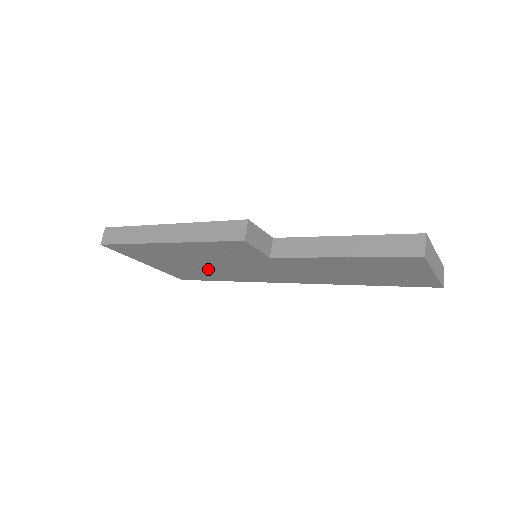
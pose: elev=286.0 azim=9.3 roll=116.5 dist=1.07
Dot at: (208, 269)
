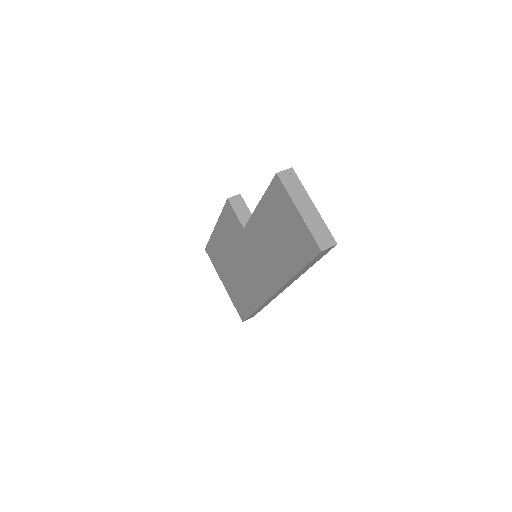
Dot at: (240, 280)
